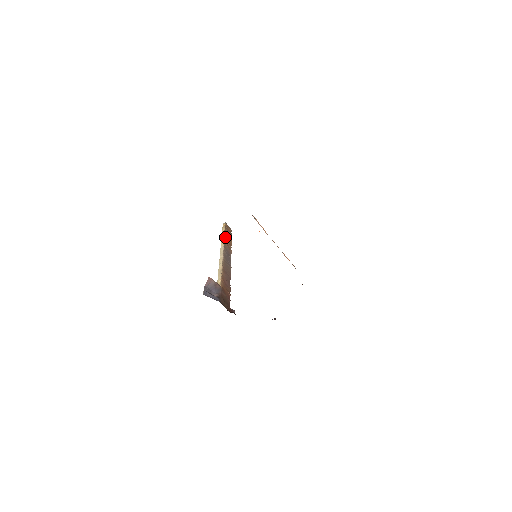
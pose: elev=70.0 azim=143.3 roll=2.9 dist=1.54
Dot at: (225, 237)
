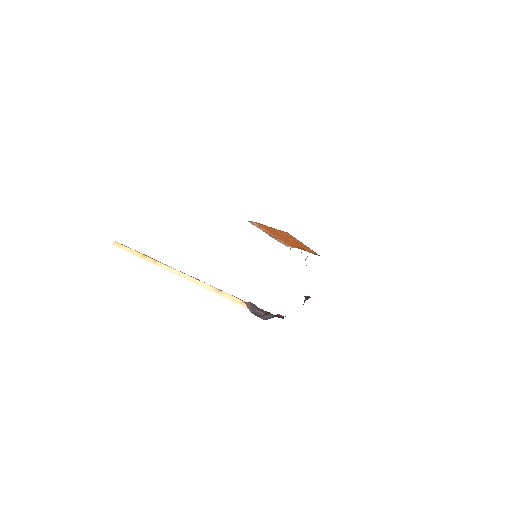
Dot at: (147, 256)
